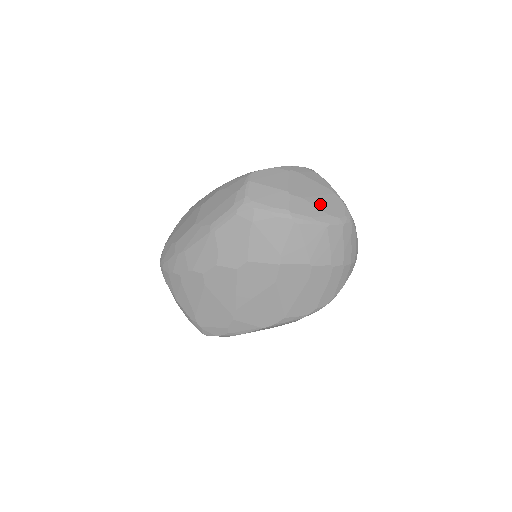
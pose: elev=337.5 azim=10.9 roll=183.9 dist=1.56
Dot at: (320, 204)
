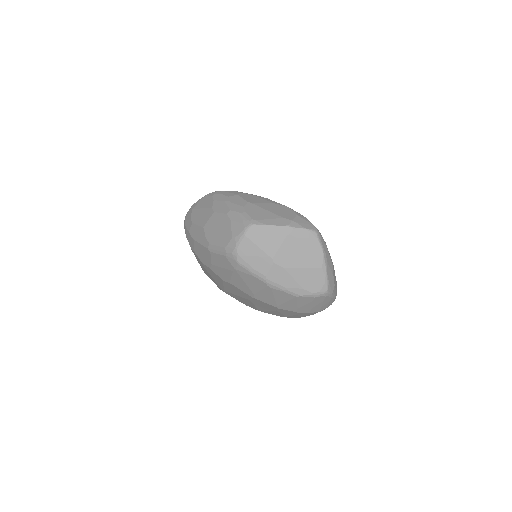
Dot at: (300, 277)
